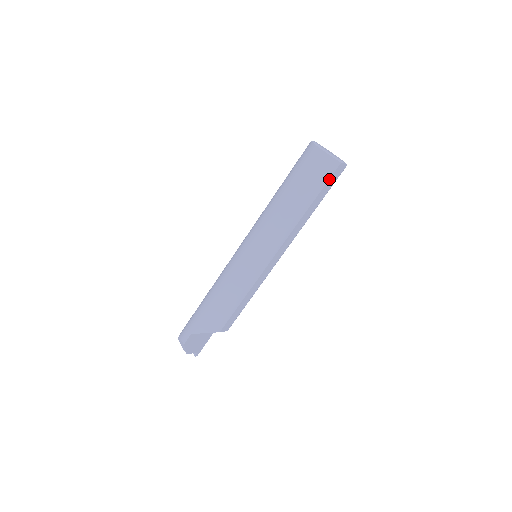
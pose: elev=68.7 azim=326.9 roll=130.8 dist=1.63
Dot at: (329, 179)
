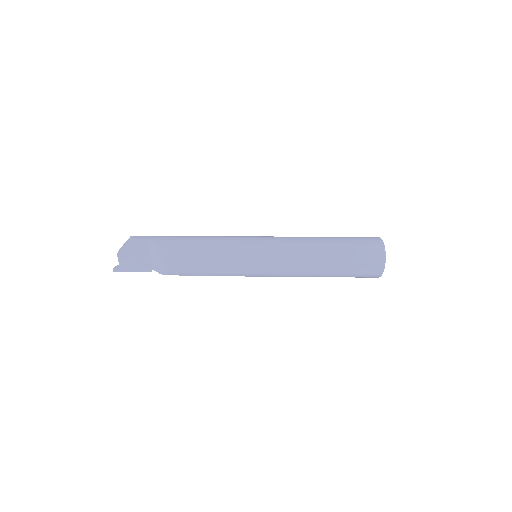
Dot at: (366, 263)
